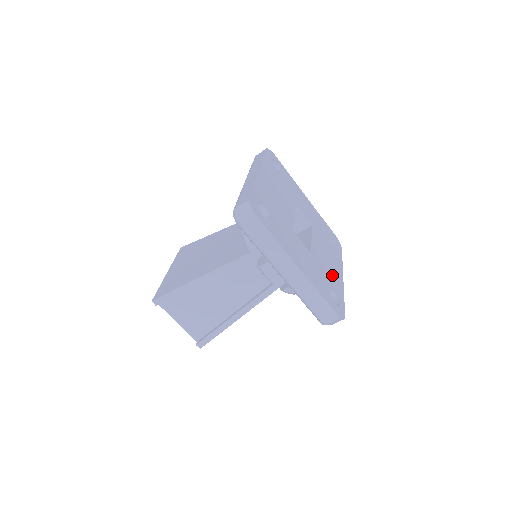
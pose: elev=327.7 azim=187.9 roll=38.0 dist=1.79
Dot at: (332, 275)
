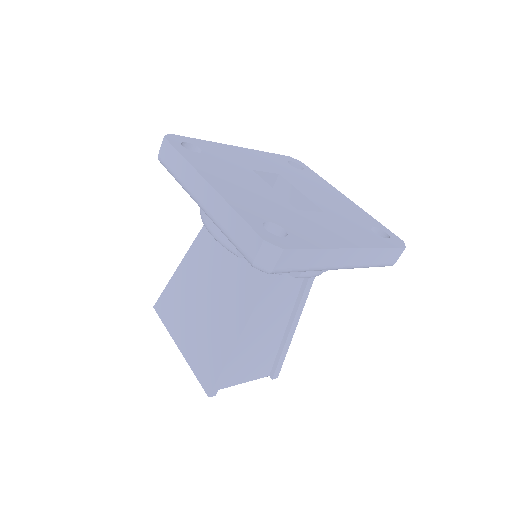
Dot at: (347, 208)
